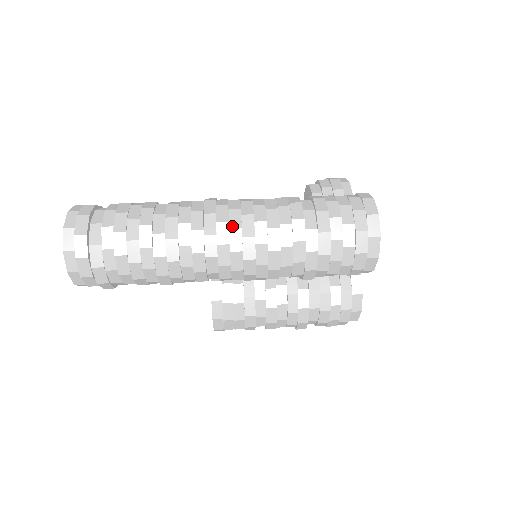
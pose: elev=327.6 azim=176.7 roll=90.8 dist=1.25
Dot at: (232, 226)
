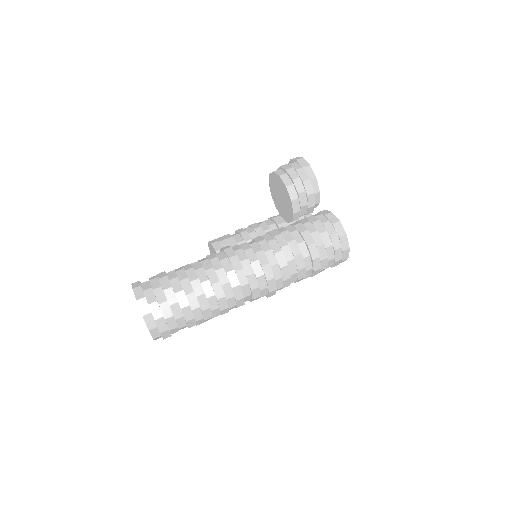
Dot at: (261, 288)
